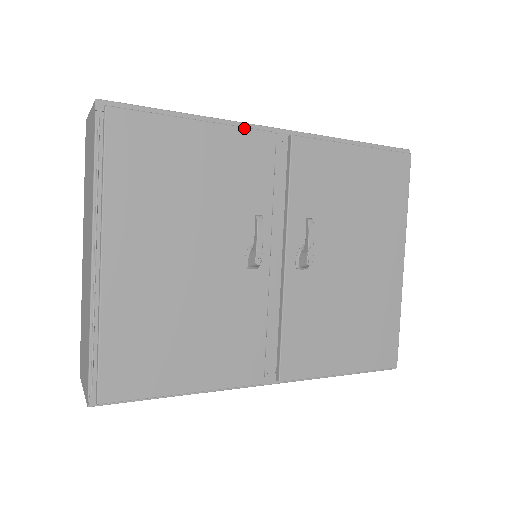
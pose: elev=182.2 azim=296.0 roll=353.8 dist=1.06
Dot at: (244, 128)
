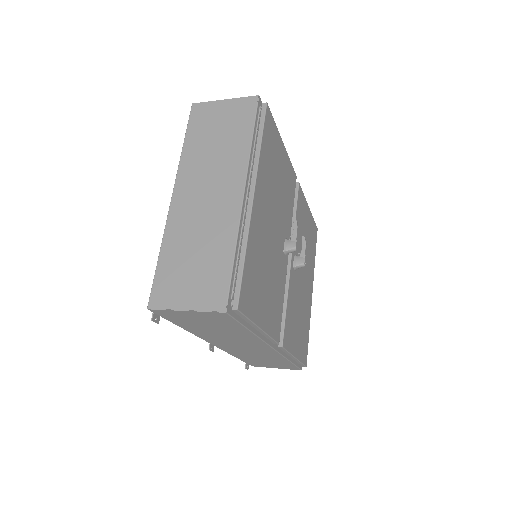
Dot at: (291, 163)
